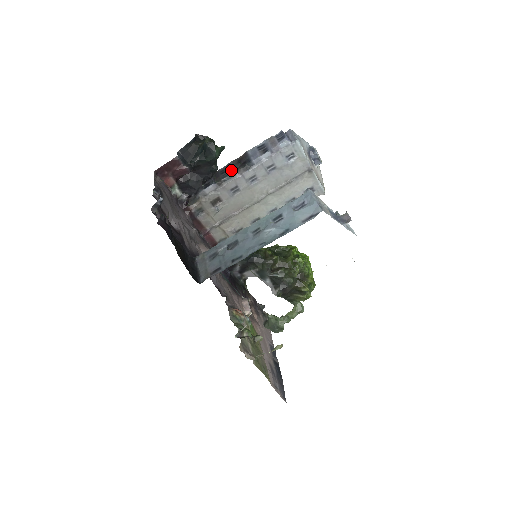
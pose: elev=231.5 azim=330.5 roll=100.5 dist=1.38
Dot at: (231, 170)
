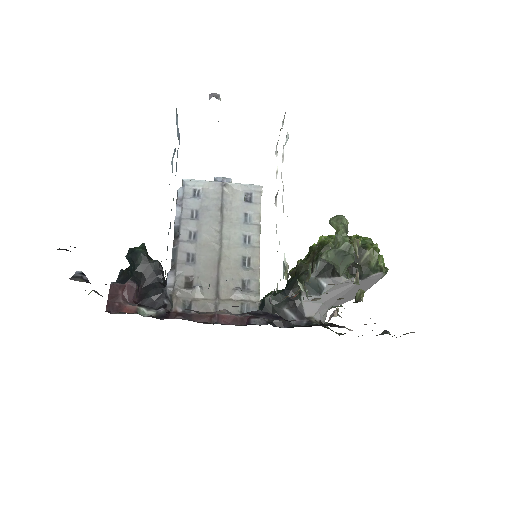
Dot at: occluded
